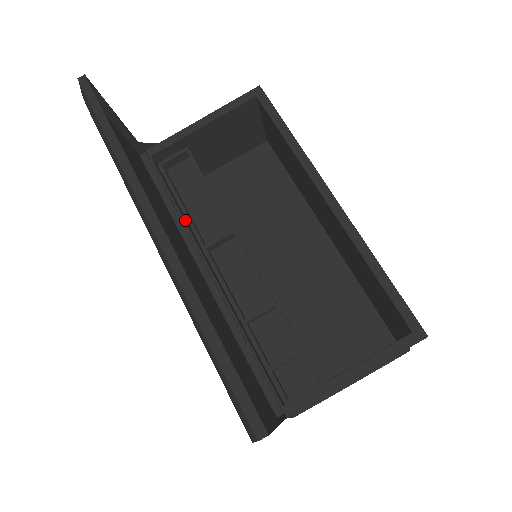
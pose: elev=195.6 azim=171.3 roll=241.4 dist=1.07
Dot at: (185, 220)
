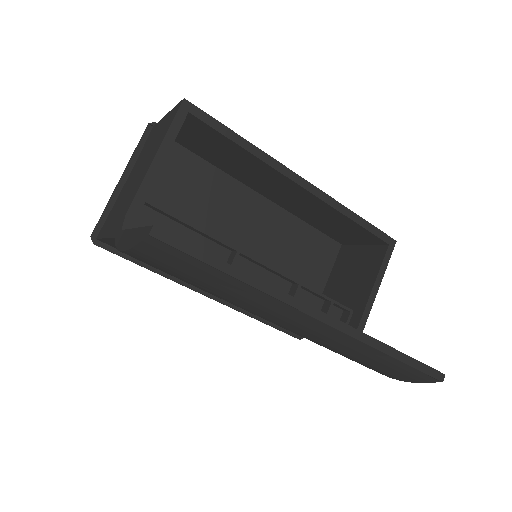
Dot at: occluded
